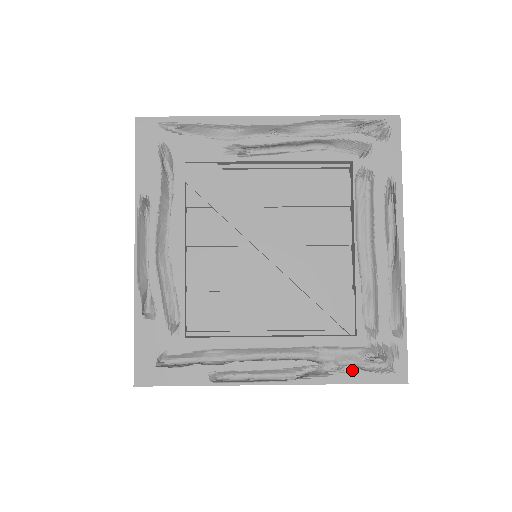
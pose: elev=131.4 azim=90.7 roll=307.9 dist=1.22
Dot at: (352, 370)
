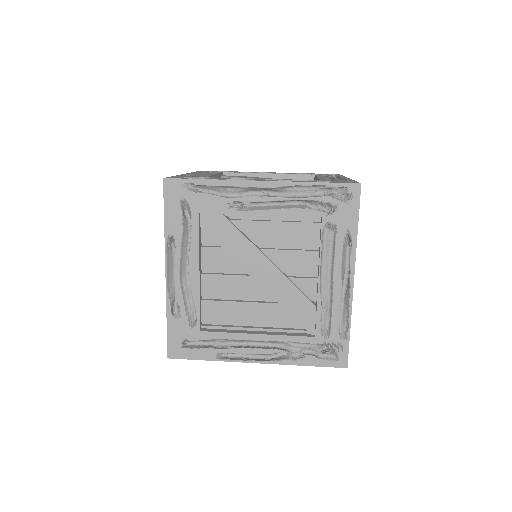
Dot at: (310, 358)
